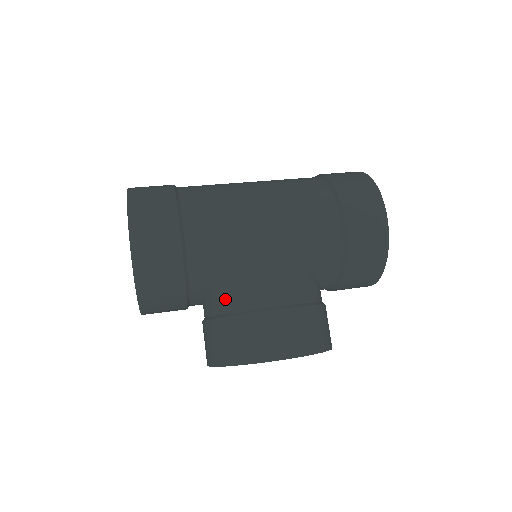
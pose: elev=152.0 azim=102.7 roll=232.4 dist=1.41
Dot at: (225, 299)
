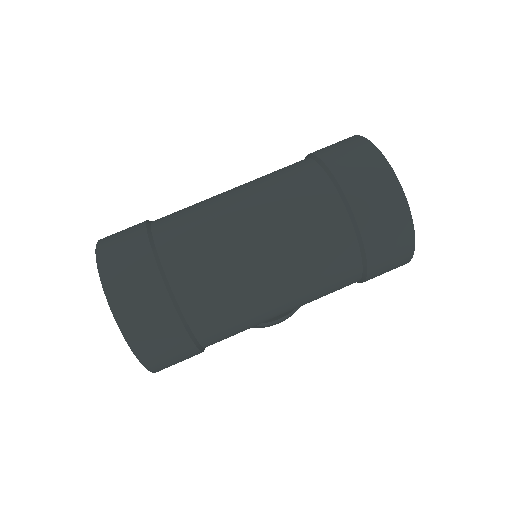
Dot at: occluded
